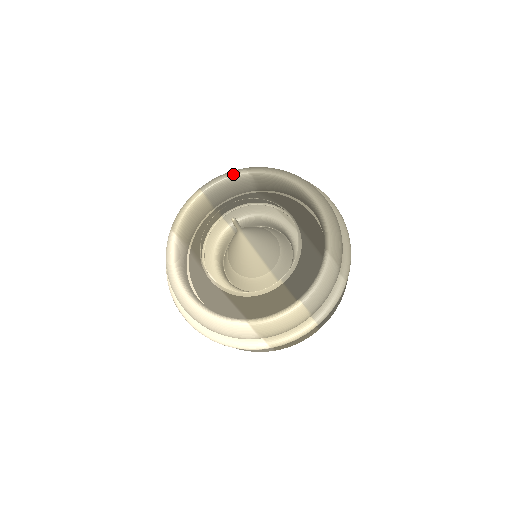
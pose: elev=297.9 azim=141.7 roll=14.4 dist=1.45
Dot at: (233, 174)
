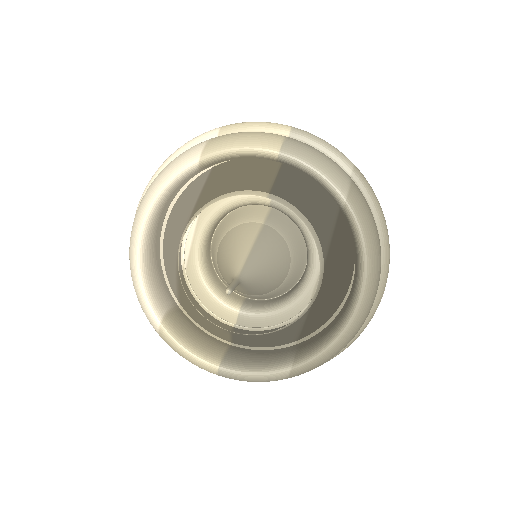
Dot at: (330, 183)
